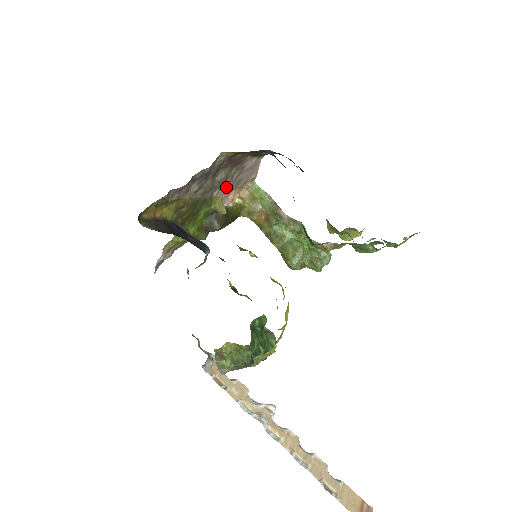
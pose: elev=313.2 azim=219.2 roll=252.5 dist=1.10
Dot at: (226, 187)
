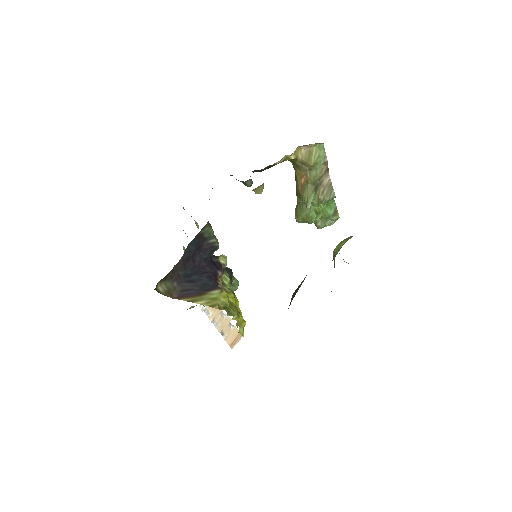
Dot at: occluded
